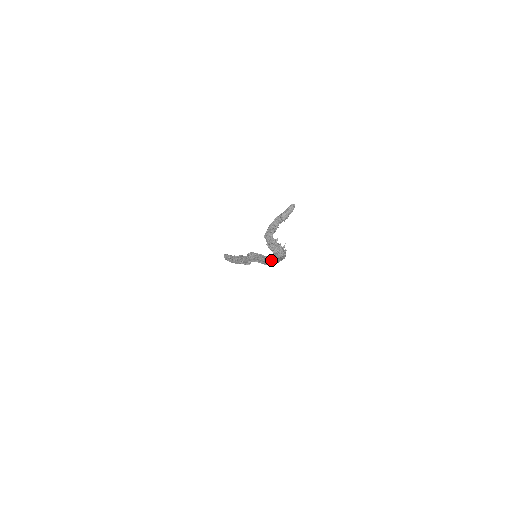
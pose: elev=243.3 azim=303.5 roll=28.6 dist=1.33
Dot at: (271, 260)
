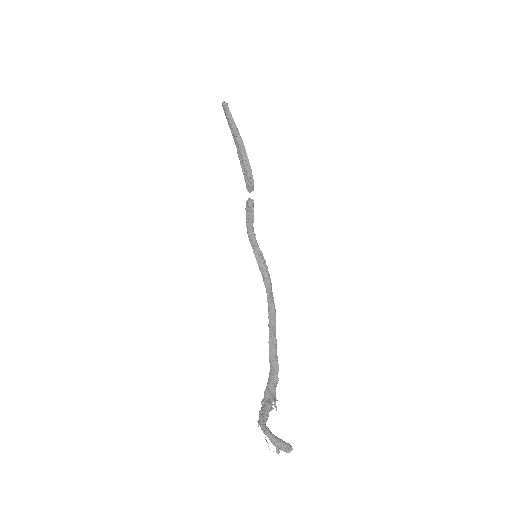
Dot at: (268, 307)
